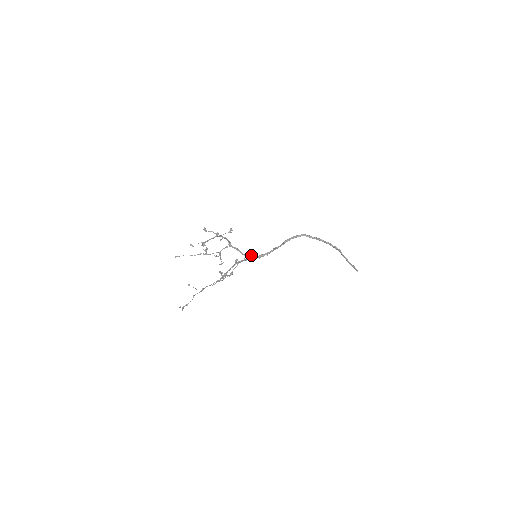
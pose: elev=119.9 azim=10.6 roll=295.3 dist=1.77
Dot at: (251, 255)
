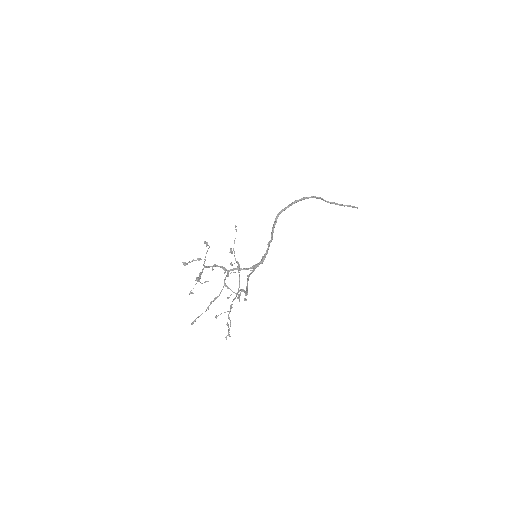
Dot at: occluded
